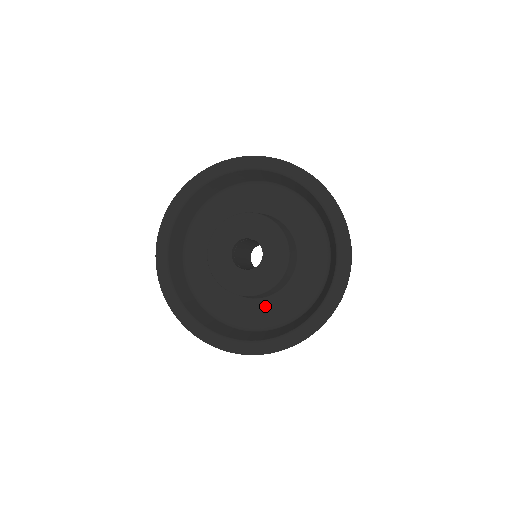
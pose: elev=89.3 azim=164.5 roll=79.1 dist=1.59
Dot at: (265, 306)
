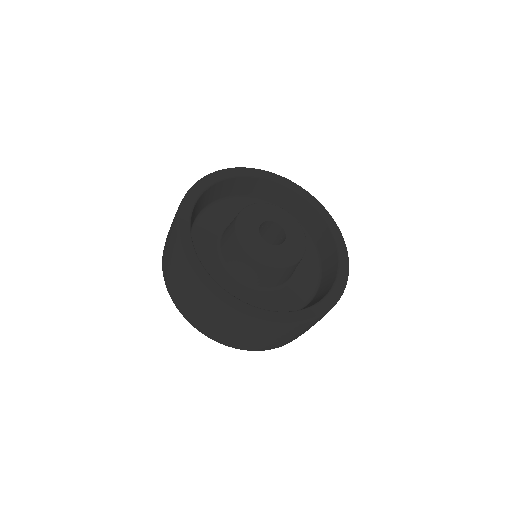
Dot at: (297, 282)
